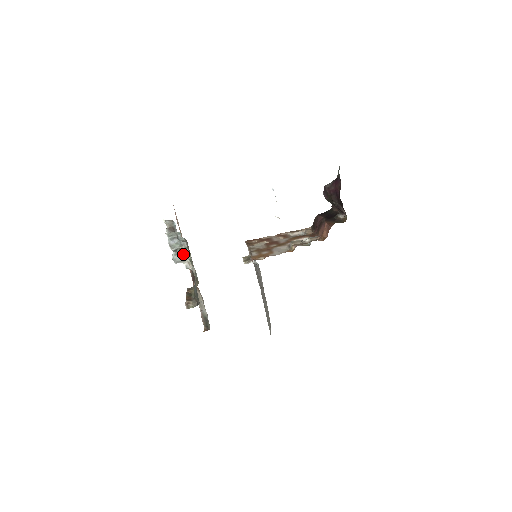
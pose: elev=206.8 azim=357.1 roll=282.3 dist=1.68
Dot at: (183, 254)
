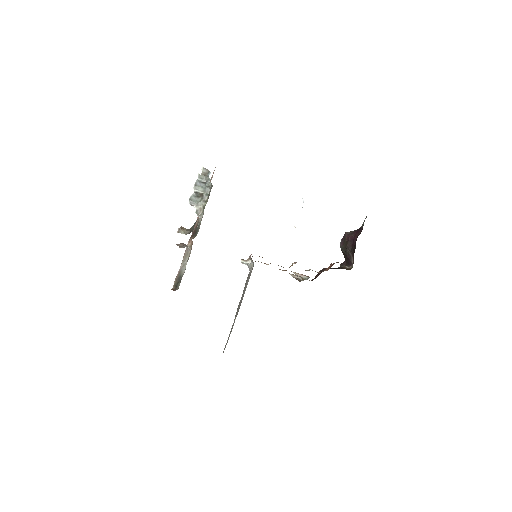
Dot at: (201, 199)
